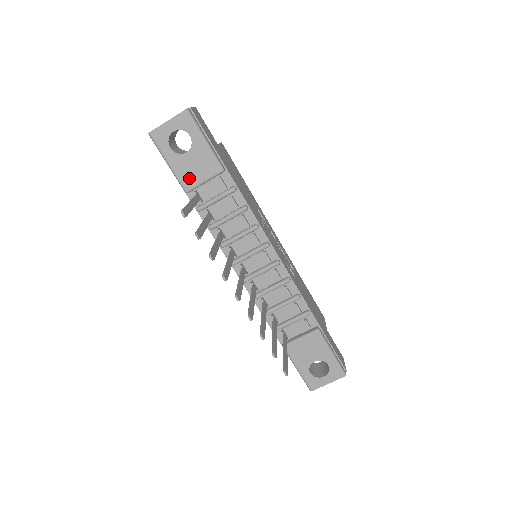
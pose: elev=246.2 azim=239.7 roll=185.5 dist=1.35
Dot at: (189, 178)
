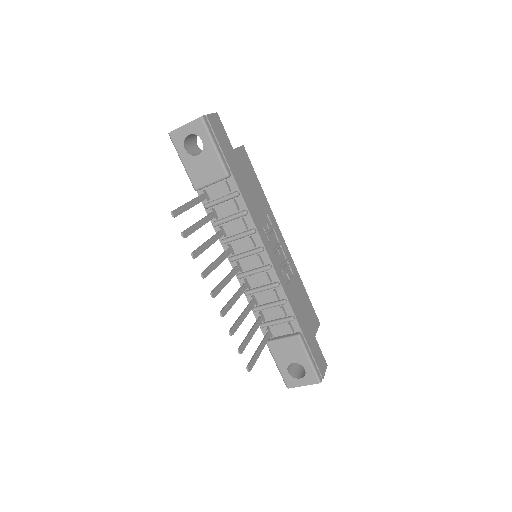
Dot at: (198, 178)
